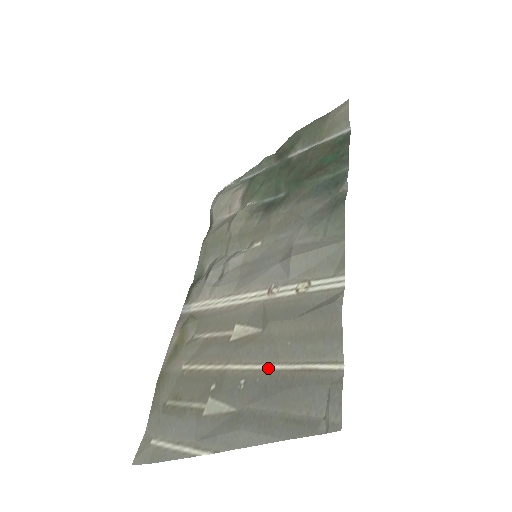
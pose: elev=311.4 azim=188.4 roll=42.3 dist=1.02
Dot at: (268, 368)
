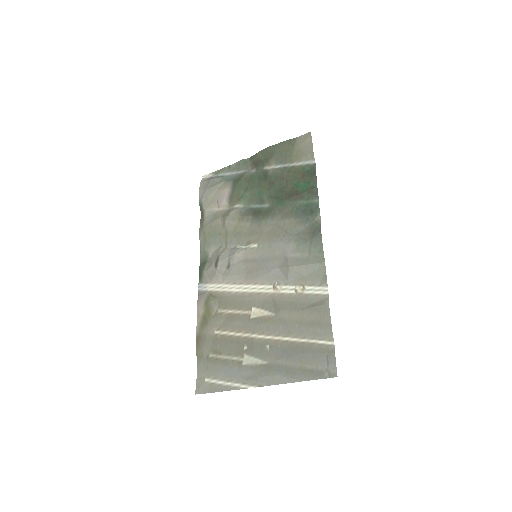
Dot at: (285, 339)
